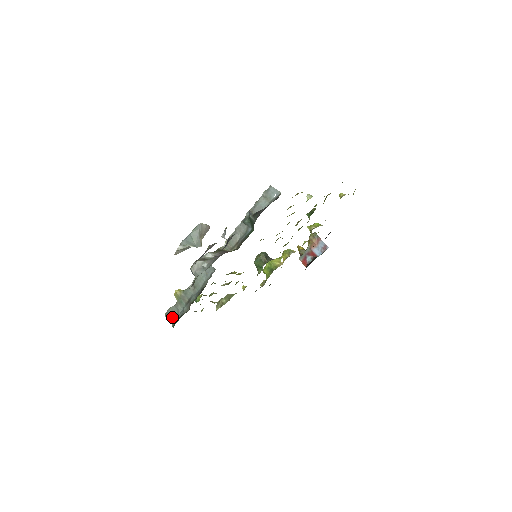
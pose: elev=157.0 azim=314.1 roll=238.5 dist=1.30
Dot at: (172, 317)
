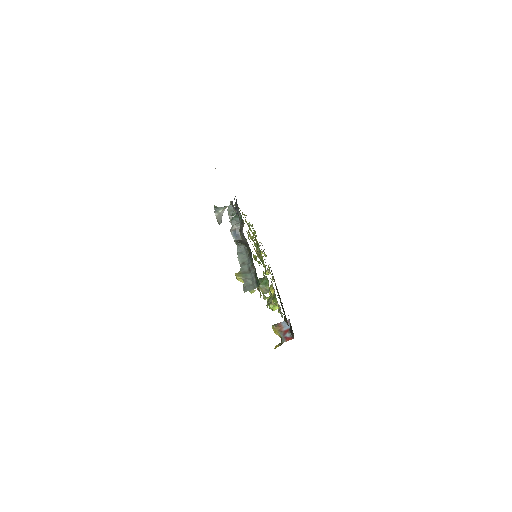
Dot at: (251, 288)
